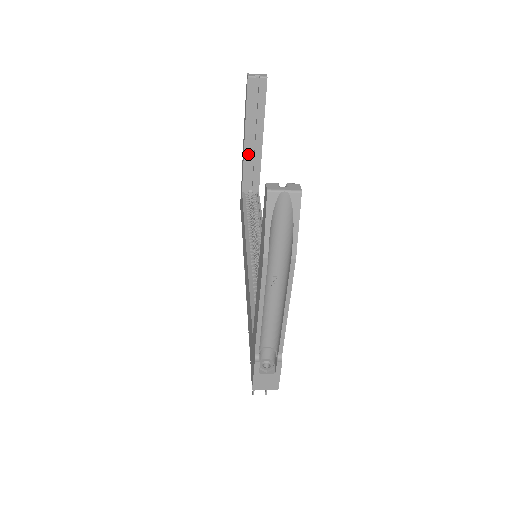
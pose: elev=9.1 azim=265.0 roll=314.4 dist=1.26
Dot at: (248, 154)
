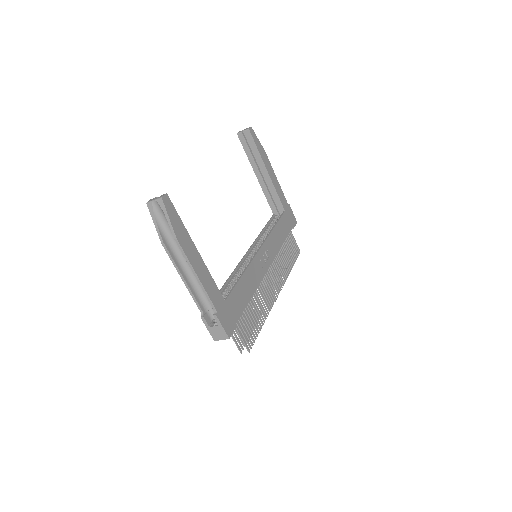
Dot at: (263, 185)
